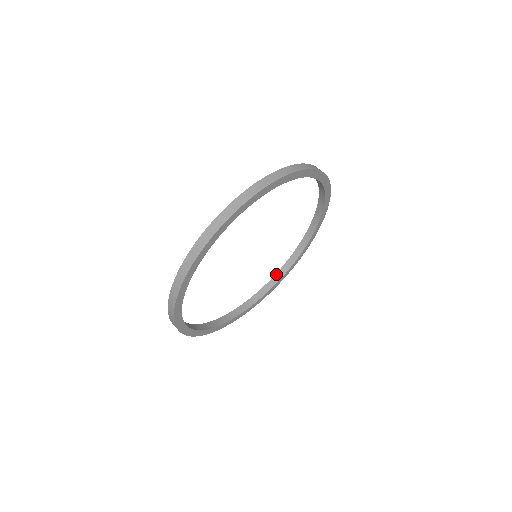
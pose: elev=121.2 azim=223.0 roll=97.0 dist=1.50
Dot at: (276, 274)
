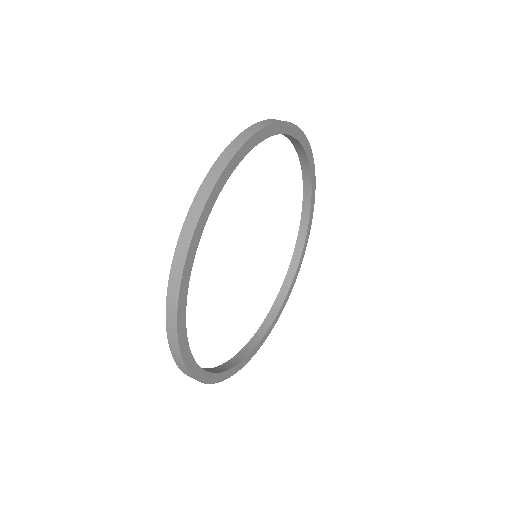
Dot at: (294, 250)
